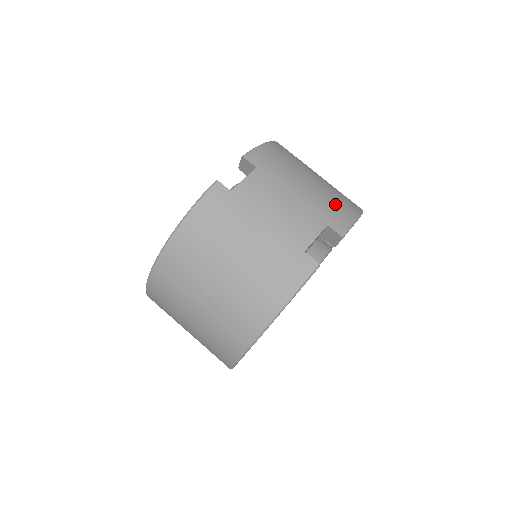
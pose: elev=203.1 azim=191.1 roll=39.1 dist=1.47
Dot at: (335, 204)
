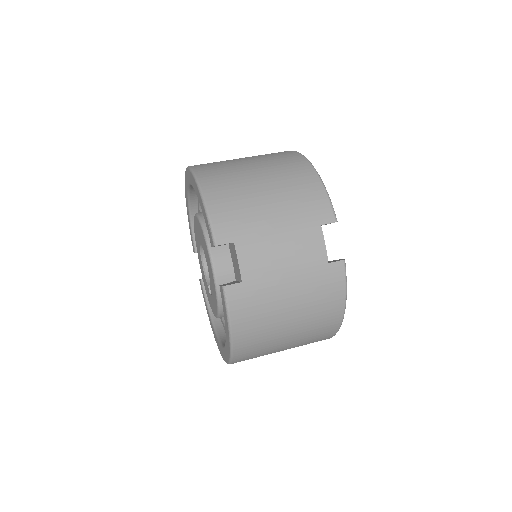
Dot at: (303, 197)
